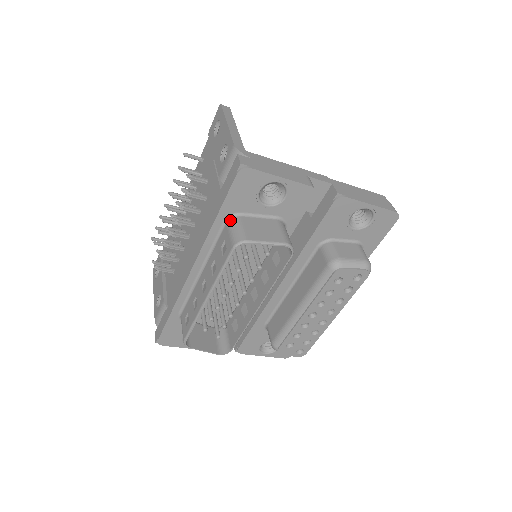
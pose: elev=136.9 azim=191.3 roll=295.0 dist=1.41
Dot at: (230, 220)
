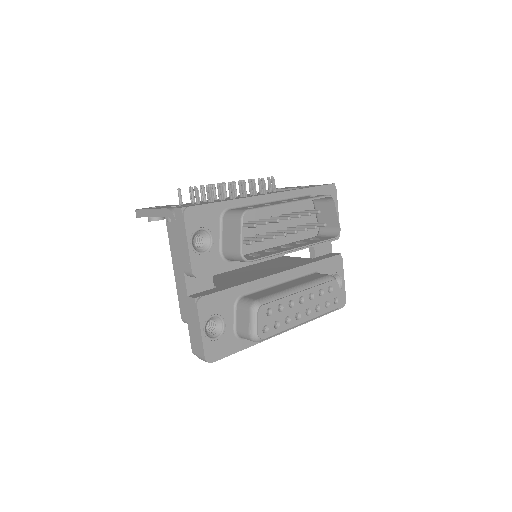
Dot at: occluded
